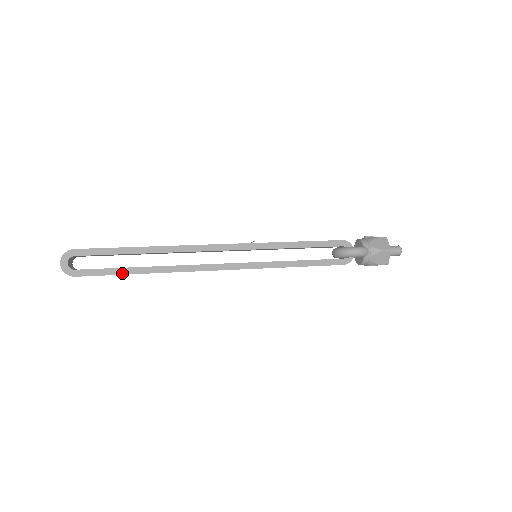
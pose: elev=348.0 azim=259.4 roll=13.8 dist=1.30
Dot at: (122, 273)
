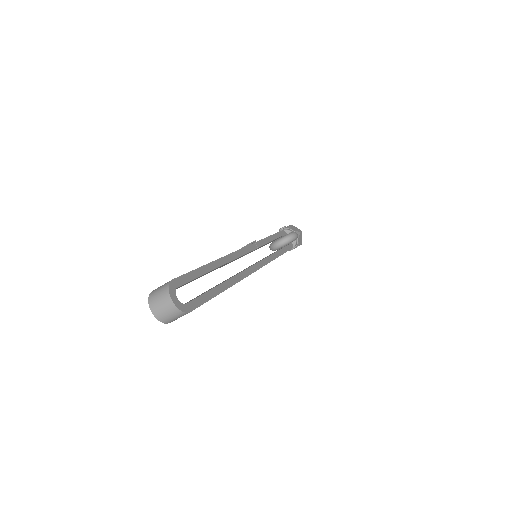
Dot at: (215, 294)
